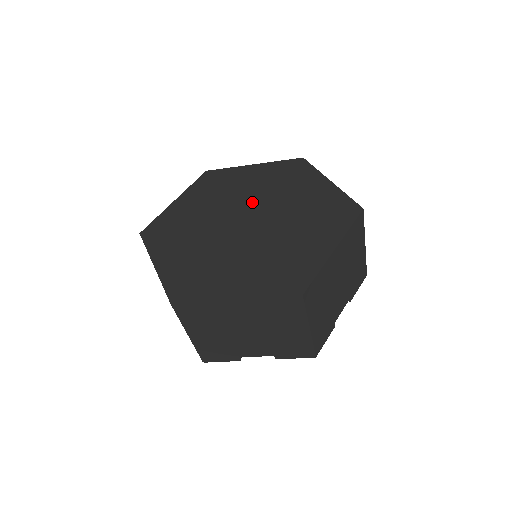
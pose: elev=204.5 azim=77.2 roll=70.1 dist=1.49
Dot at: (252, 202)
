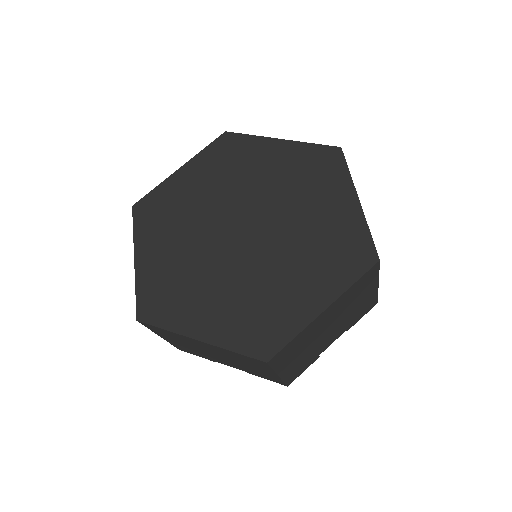
Dot at: (259, 202)
